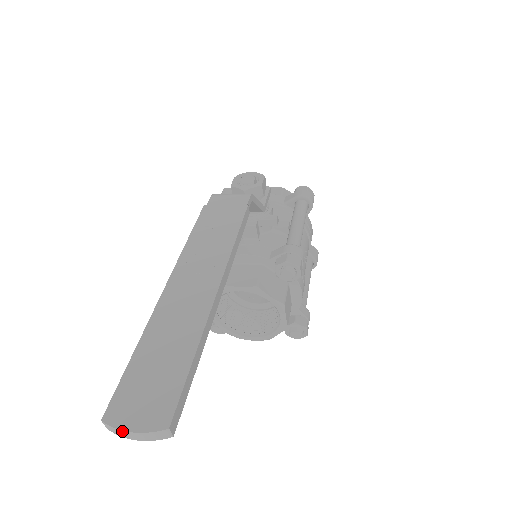
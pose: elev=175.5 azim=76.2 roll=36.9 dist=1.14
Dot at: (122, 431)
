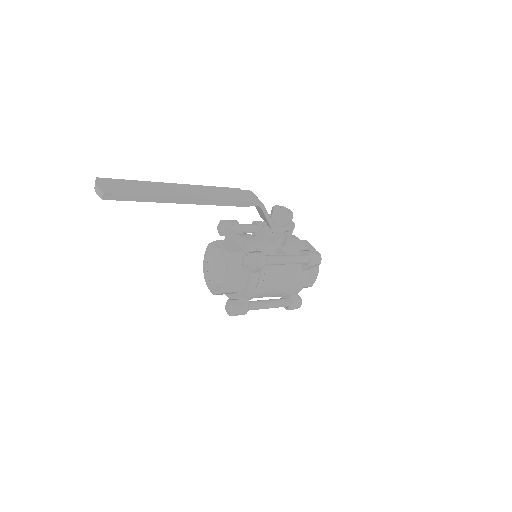
Dot at: (95, 183)
